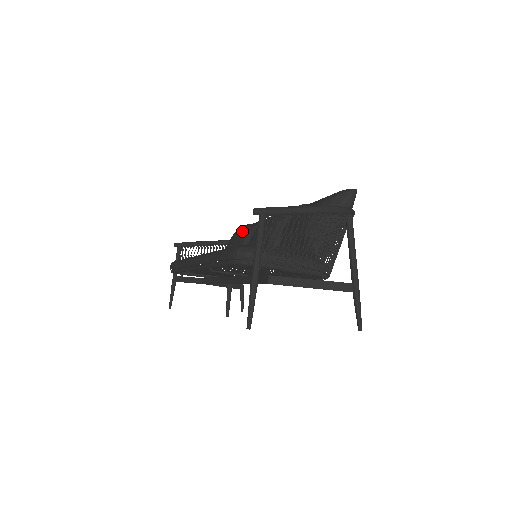
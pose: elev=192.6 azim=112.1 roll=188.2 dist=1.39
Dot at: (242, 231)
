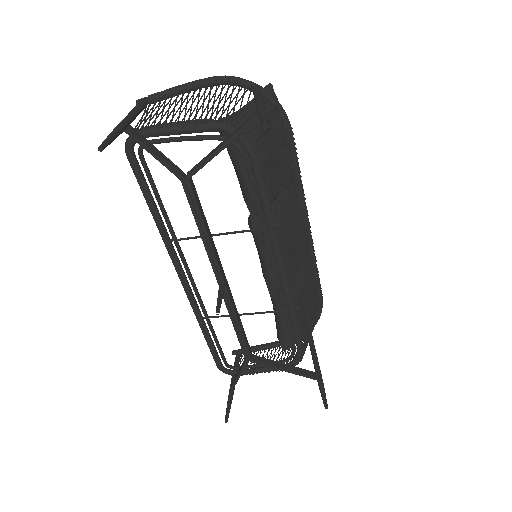
Dot at: occluded
